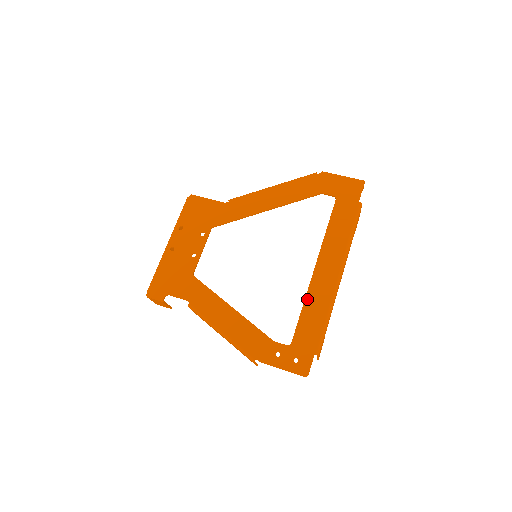
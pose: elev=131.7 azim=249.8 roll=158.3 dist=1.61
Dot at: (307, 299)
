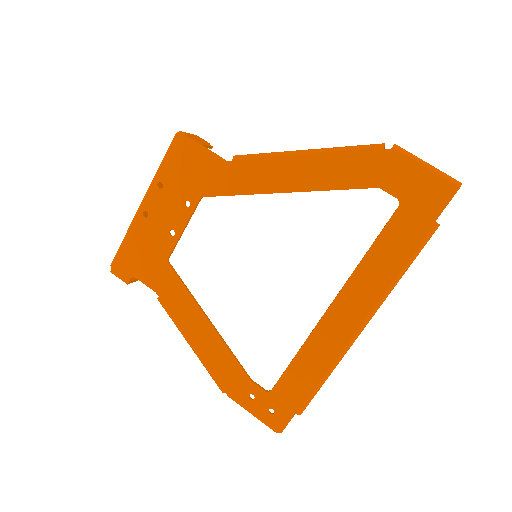
Dot at: (306, 345)
